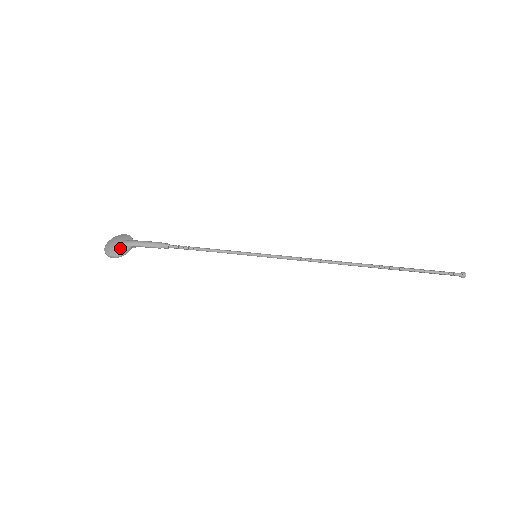
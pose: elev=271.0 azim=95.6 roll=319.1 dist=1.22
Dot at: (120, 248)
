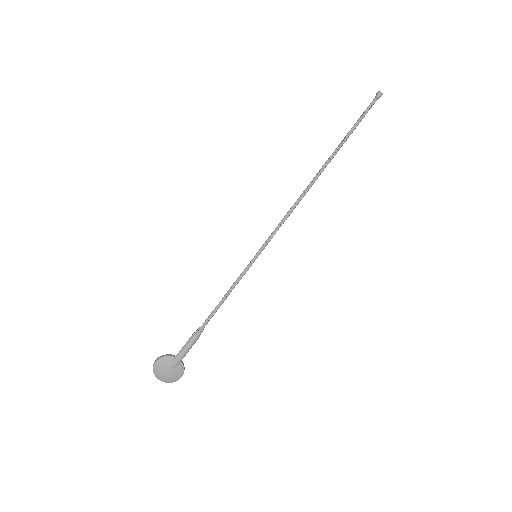
Dot at: (177, 371)
